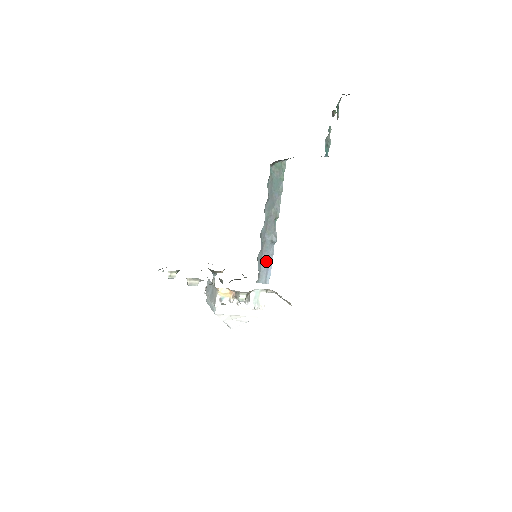
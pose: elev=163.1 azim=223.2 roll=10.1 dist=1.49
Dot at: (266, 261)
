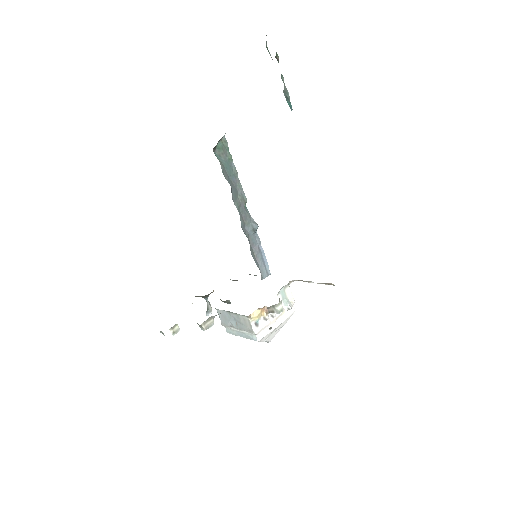
Dot at: (258, 253)
